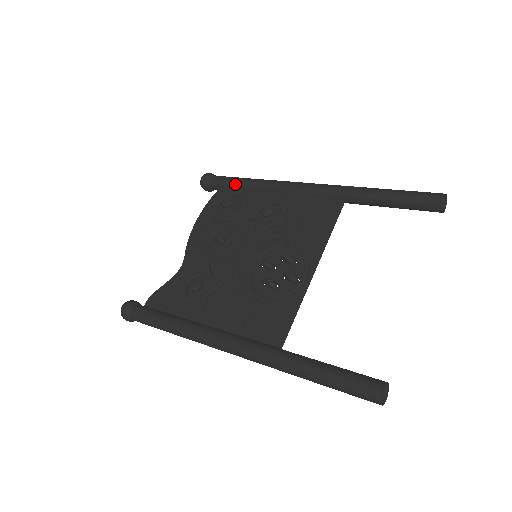
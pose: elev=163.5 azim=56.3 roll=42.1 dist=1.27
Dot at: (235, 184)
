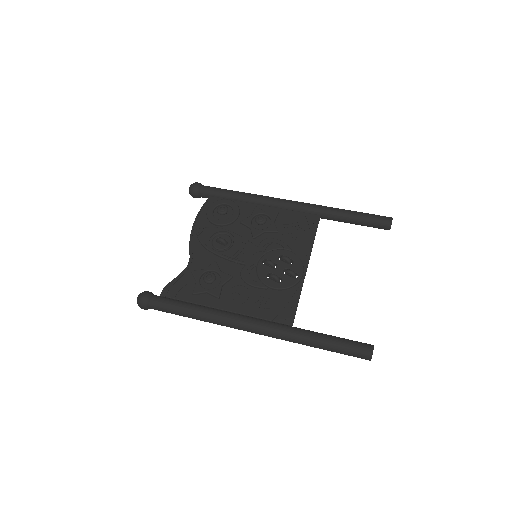
Dot at: (225, 195)
